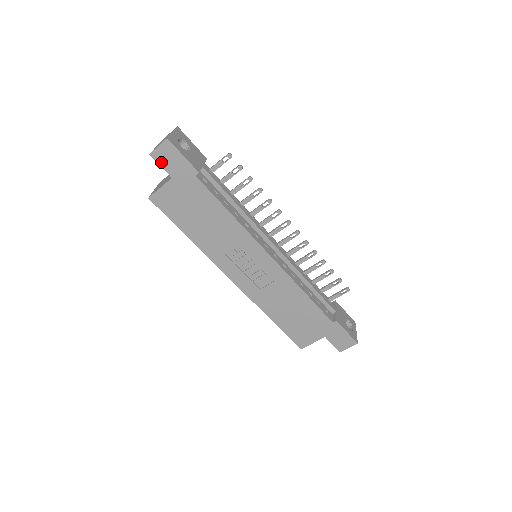
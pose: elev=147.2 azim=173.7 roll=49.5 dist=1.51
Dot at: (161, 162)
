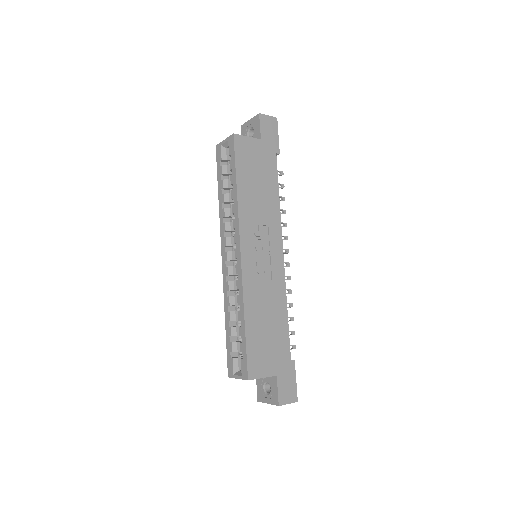
Dot at: (262, 124)
